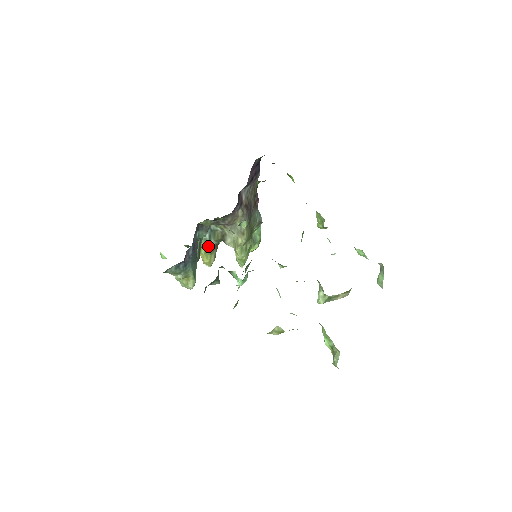
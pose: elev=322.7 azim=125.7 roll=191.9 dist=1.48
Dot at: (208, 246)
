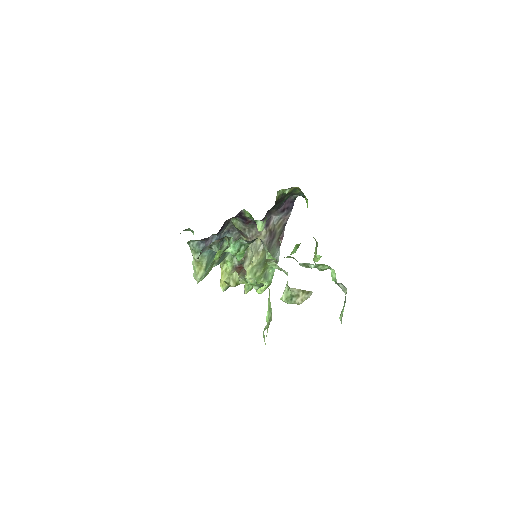
Dot at: (230, 263)
